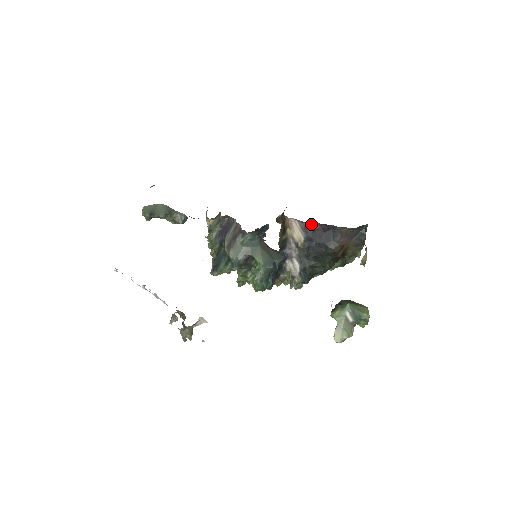
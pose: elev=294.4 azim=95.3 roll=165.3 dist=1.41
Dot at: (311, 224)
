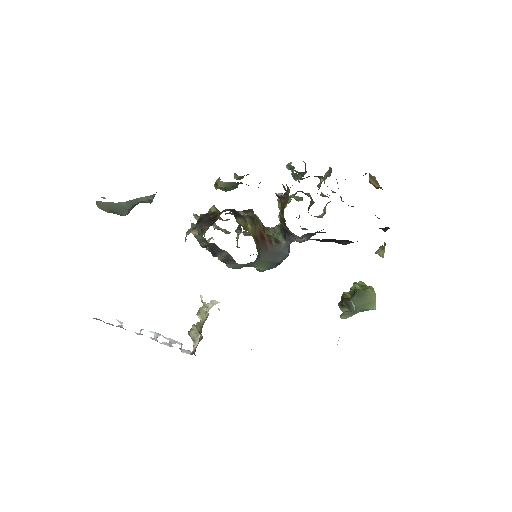
Dot at: occluded
